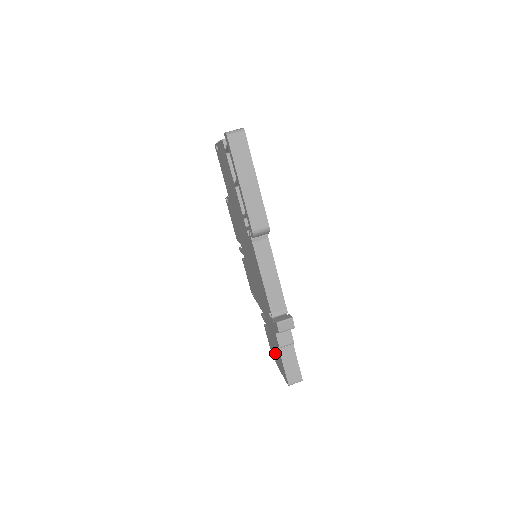
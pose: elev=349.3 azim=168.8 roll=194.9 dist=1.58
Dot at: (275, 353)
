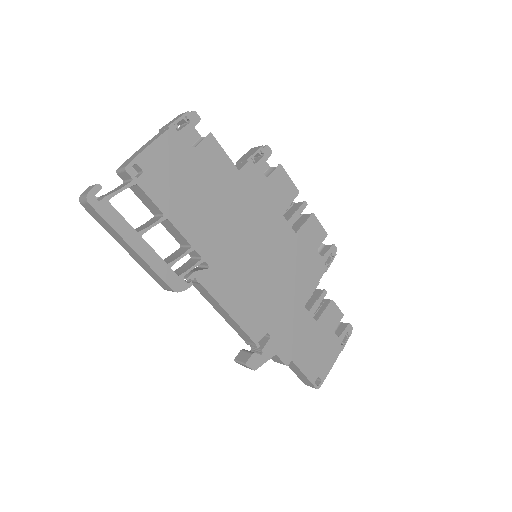
Dot at: occluded
